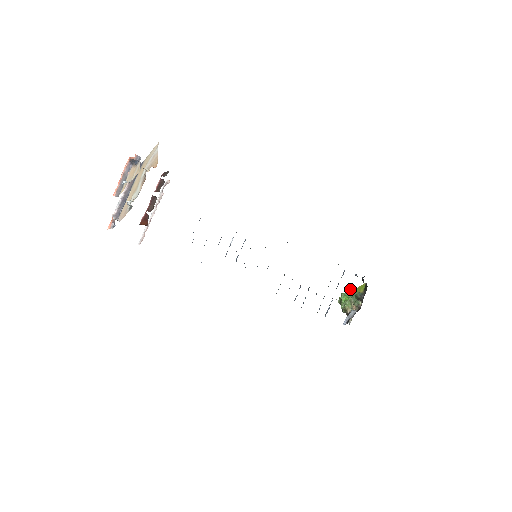
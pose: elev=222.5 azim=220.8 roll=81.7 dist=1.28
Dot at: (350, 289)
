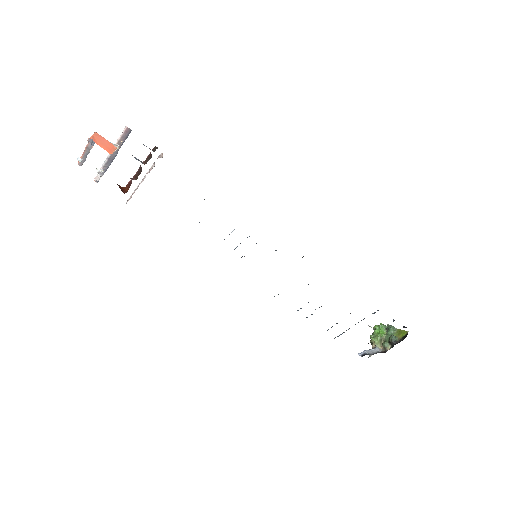
Dot at: occluded
